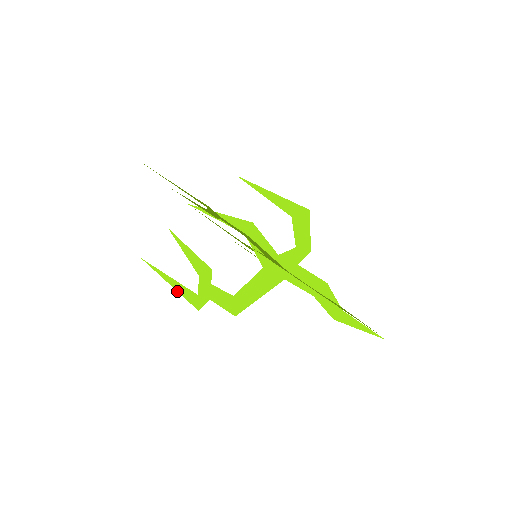
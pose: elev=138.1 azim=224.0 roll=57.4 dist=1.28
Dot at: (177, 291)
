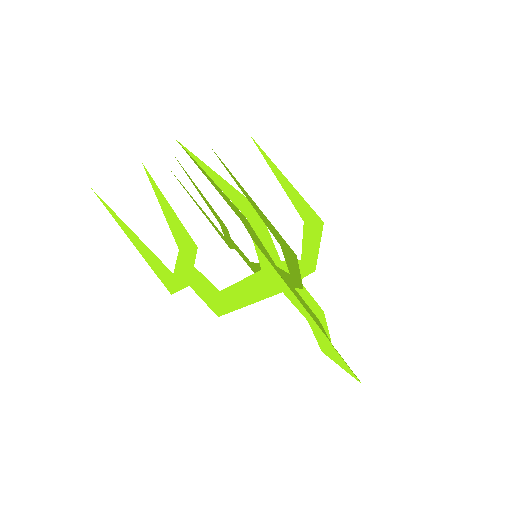
Dot at: occluded
